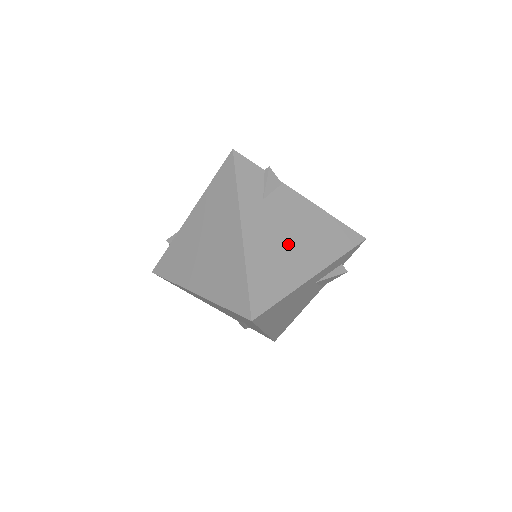
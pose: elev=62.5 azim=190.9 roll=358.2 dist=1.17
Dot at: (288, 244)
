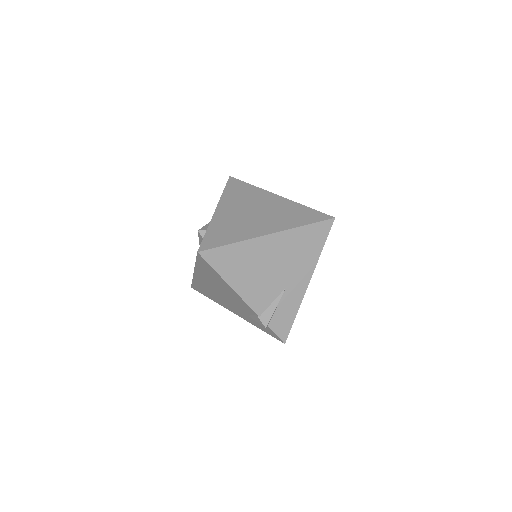
Dot at: occluded
